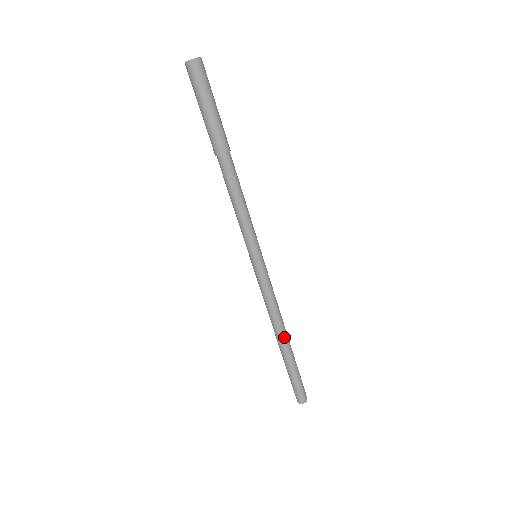
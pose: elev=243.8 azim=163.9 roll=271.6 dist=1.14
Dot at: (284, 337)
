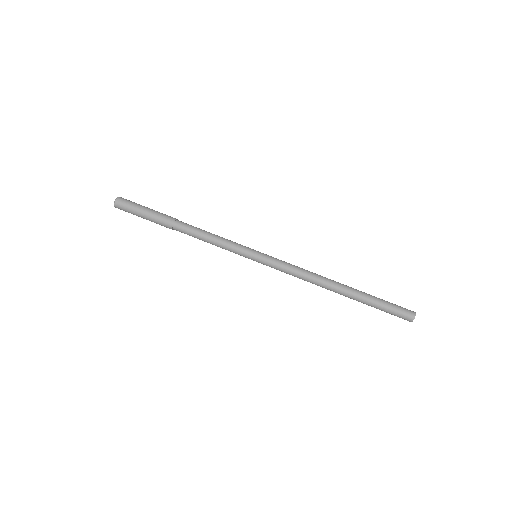
Dot at: (336, 282)
